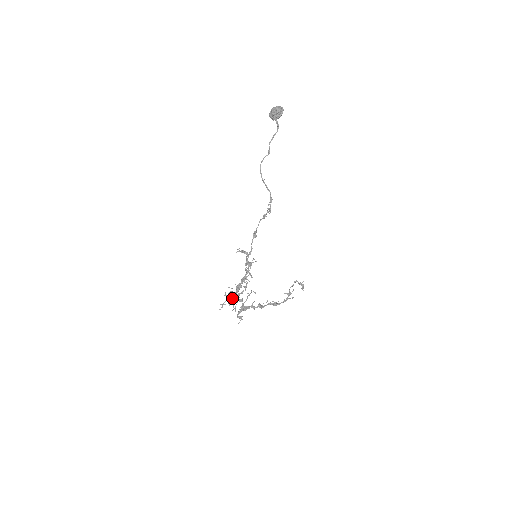
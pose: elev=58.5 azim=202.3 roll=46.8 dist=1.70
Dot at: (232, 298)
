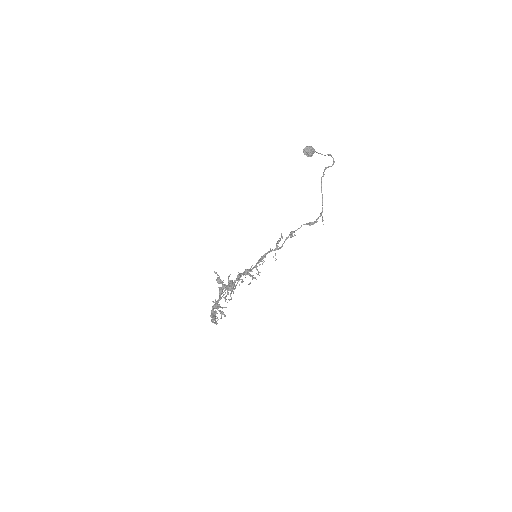
Dot at: (236, 284)
